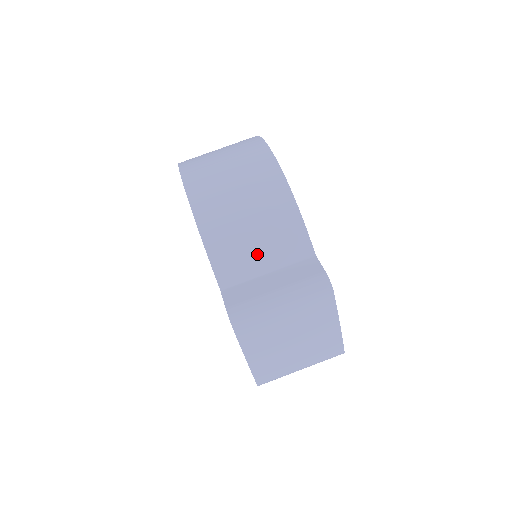
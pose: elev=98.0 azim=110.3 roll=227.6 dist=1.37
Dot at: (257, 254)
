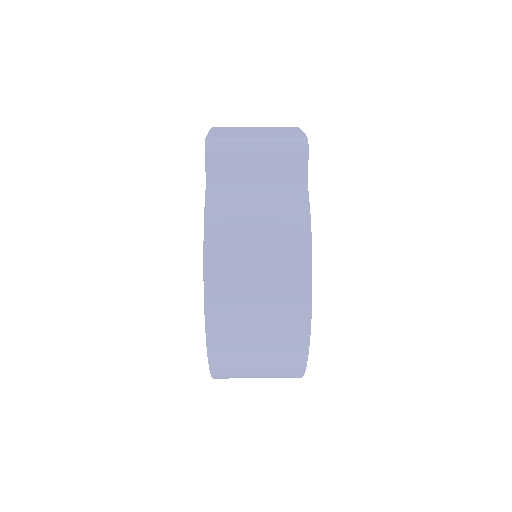
Dot at: occluded
